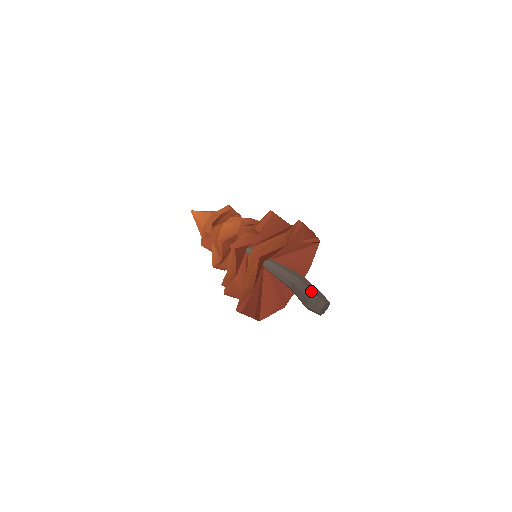
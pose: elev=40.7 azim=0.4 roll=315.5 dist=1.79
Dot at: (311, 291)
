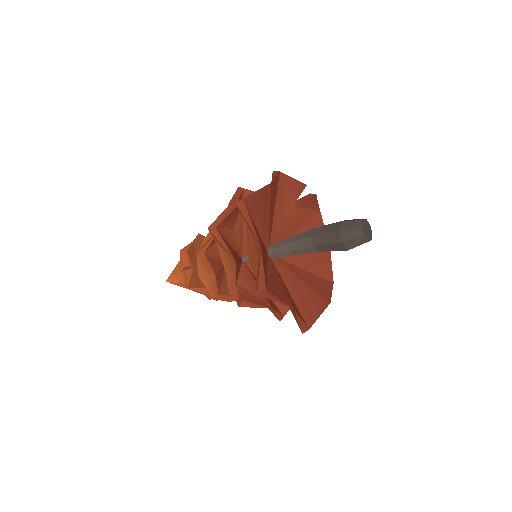
Dot at: (336, 223)
